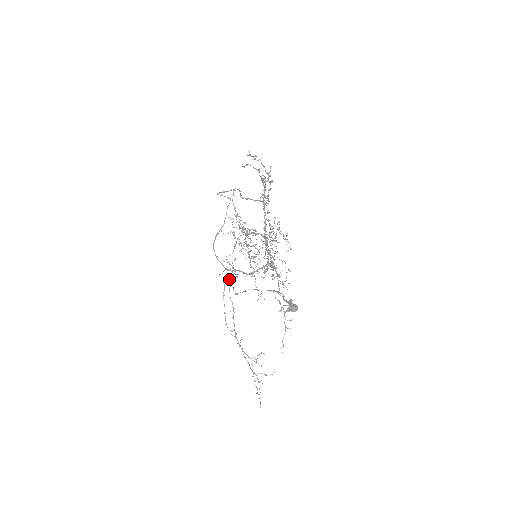
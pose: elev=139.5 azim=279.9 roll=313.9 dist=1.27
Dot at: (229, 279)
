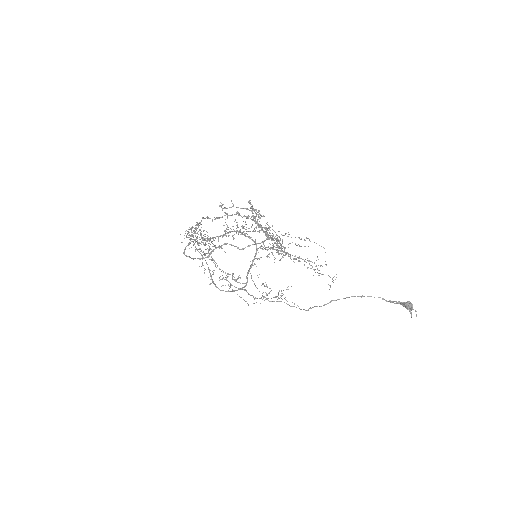
Dot at: occluded
